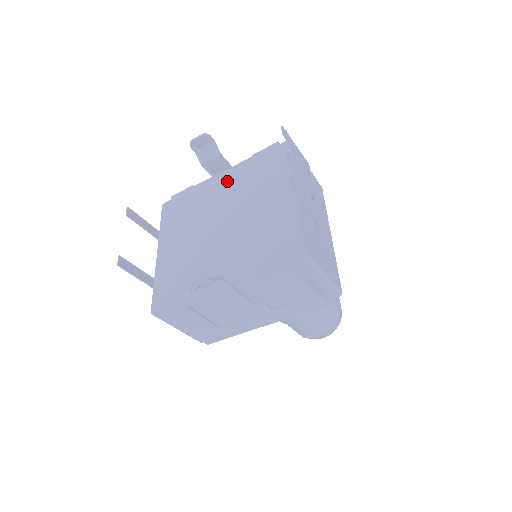
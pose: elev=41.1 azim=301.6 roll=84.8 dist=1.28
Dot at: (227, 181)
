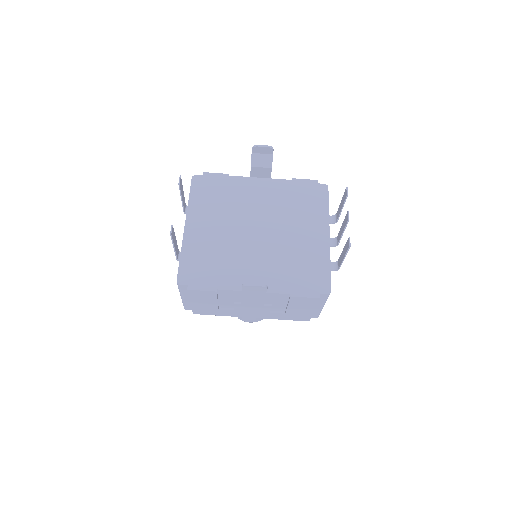
Dot at: (266, 190)
